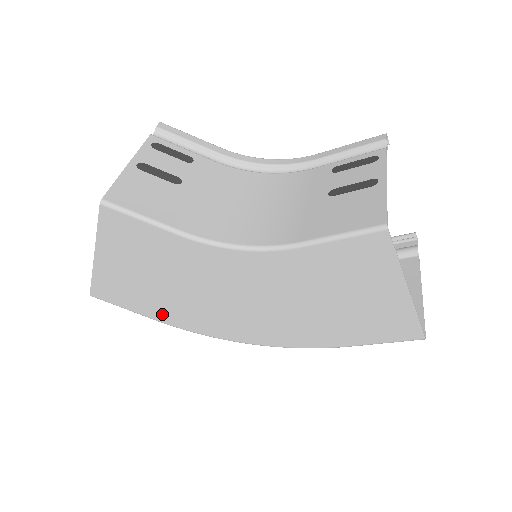
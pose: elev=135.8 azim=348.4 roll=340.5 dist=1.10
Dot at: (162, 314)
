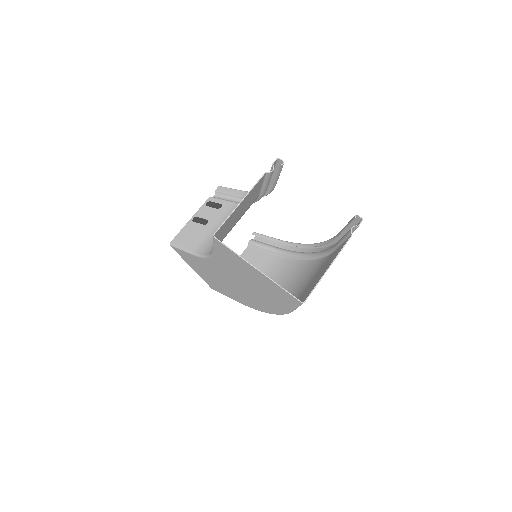
Dot at: (233, 297)
